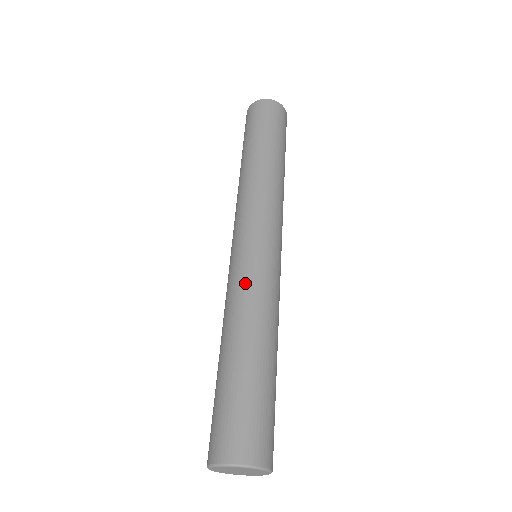
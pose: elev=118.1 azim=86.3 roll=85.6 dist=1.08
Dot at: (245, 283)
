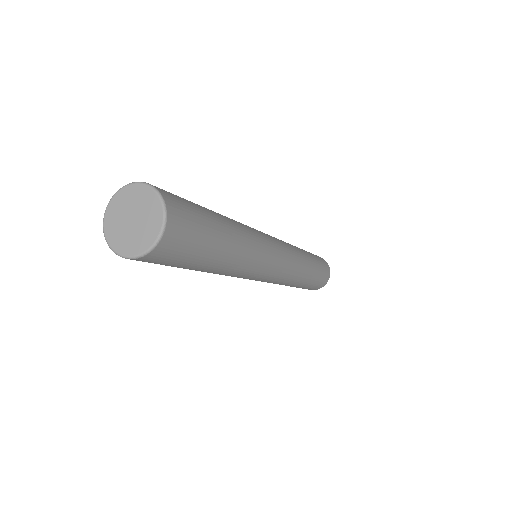
Dot at: (253, 229)
